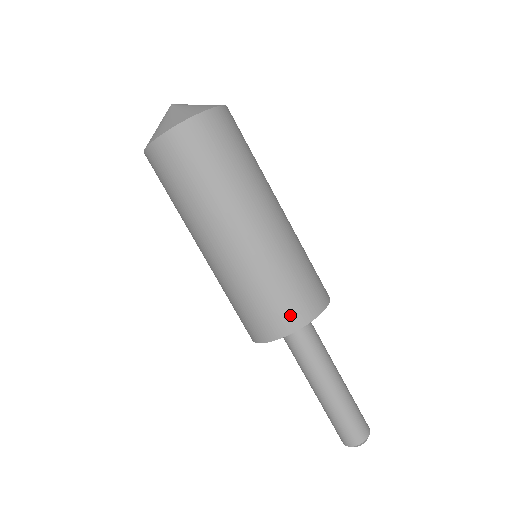
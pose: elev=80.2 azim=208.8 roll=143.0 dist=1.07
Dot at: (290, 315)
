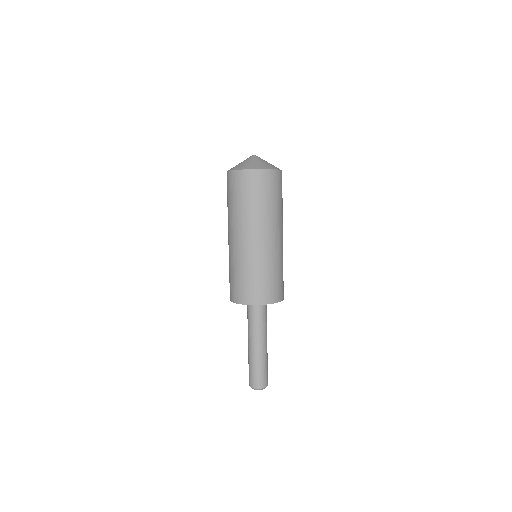
Dot at: (271, 294)
